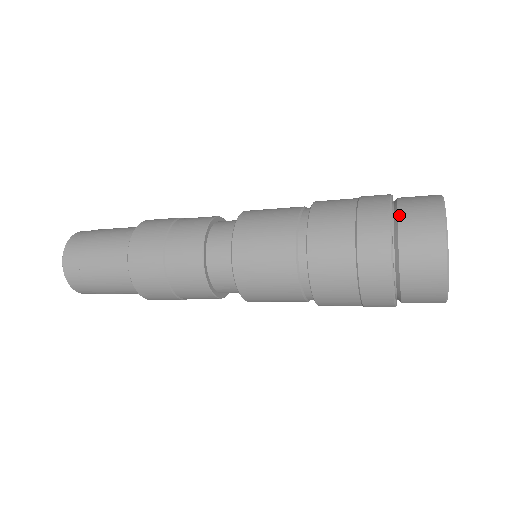
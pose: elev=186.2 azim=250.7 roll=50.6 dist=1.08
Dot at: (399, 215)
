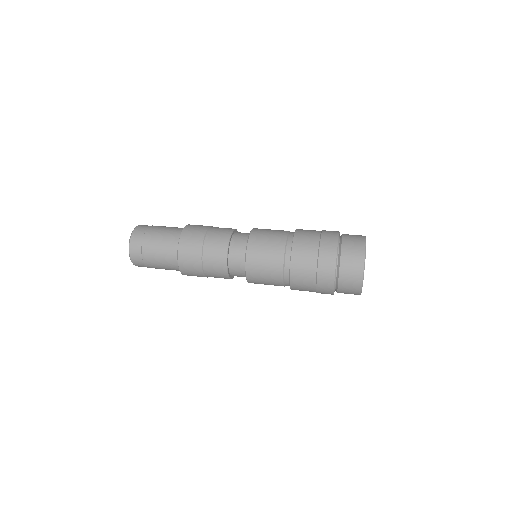
Dot at: (339, 282)
